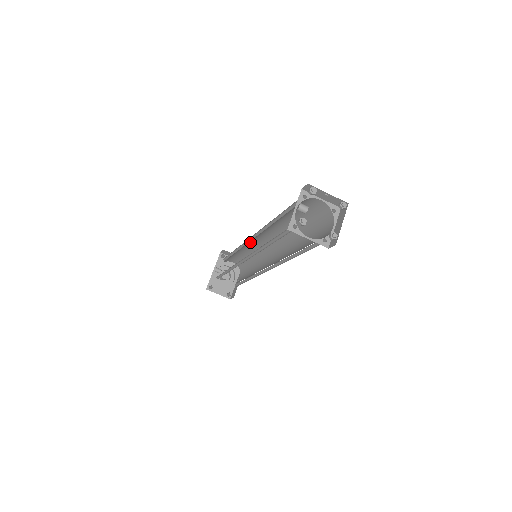
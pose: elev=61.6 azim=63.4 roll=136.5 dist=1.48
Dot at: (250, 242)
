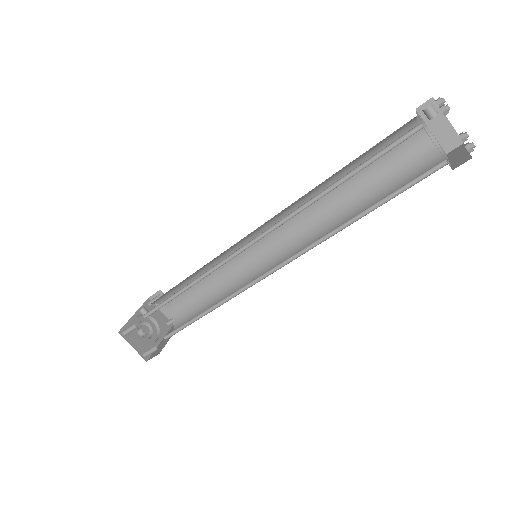
Dot at: (248, 241)
